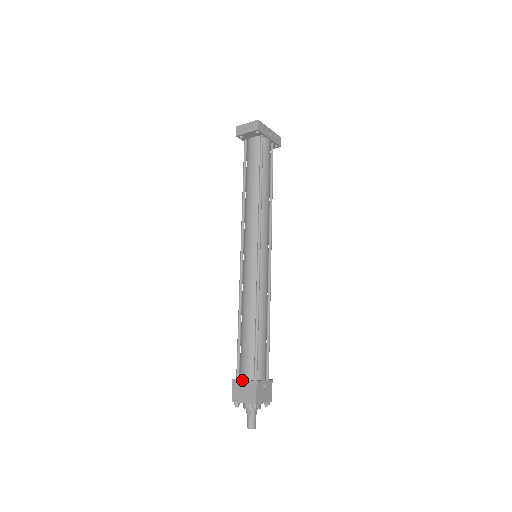
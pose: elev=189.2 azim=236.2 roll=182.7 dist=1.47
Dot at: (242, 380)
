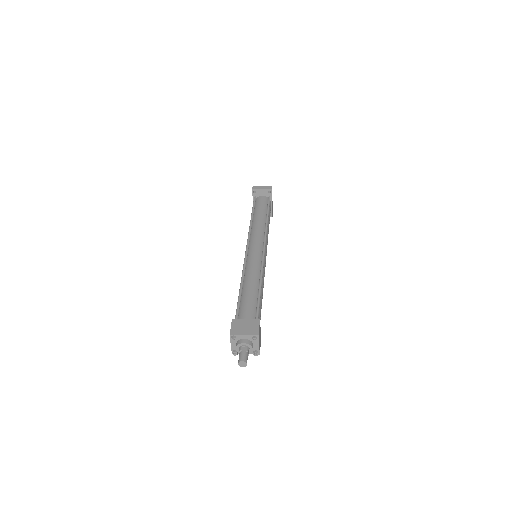
Dot at: (244, 319)
